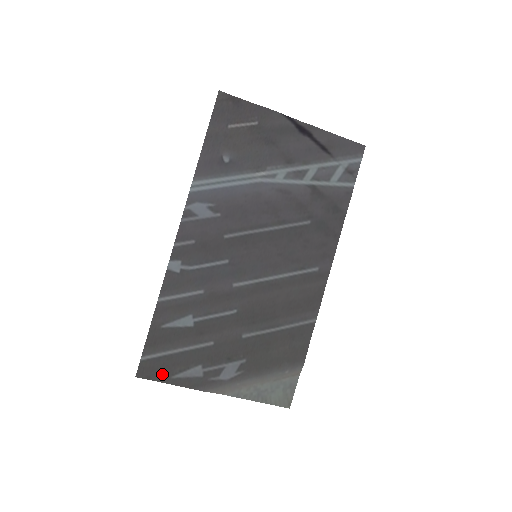
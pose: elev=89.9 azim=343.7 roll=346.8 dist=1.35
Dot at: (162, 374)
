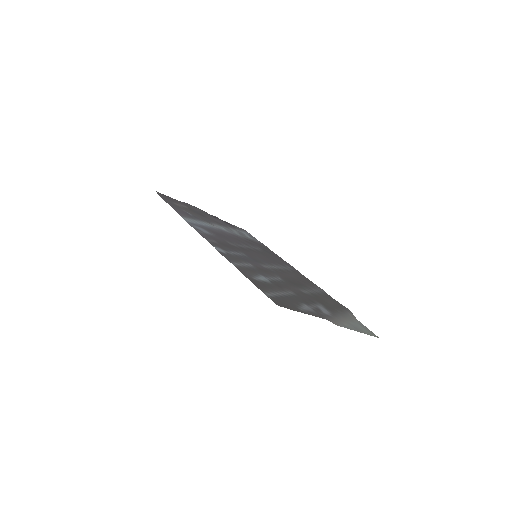
Dot at: (291, 307)
